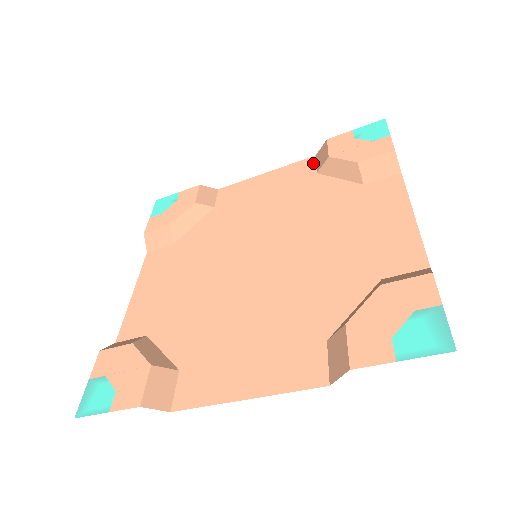
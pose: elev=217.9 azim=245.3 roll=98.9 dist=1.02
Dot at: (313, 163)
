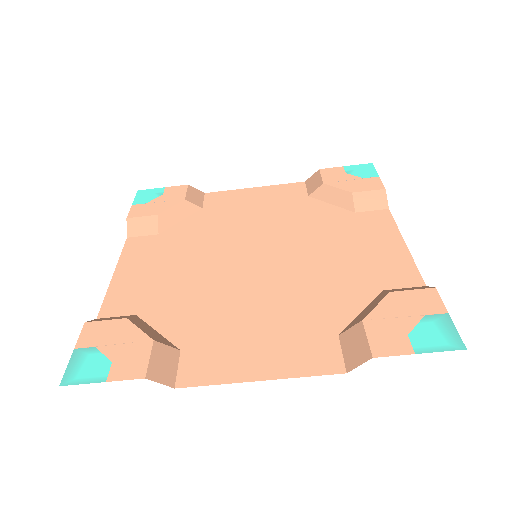
Dot at: (303, 187)
